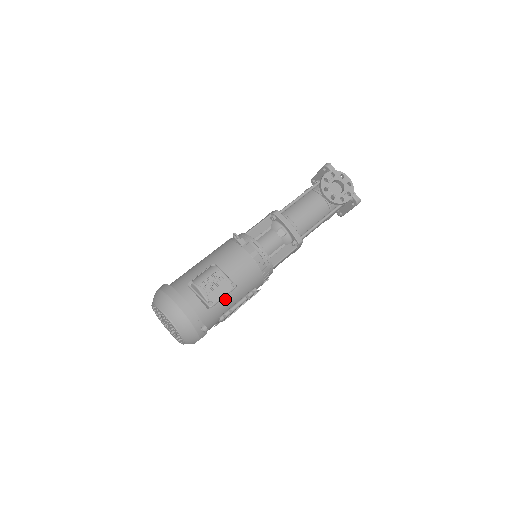
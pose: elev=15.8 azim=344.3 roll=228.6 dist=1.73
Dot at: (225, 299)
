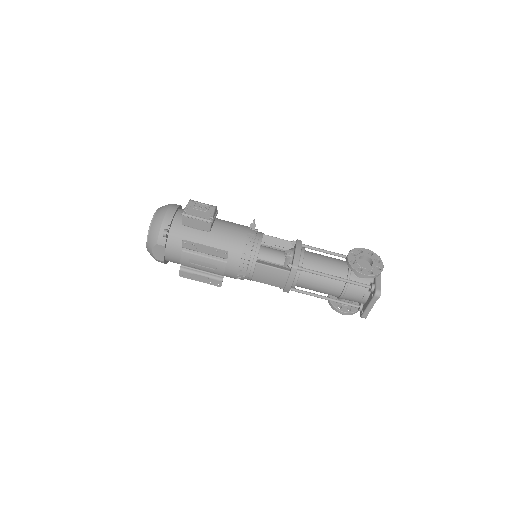
Dot at: (200, 236)
